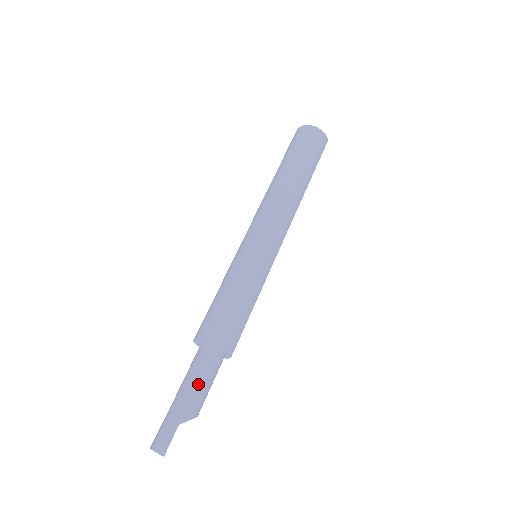
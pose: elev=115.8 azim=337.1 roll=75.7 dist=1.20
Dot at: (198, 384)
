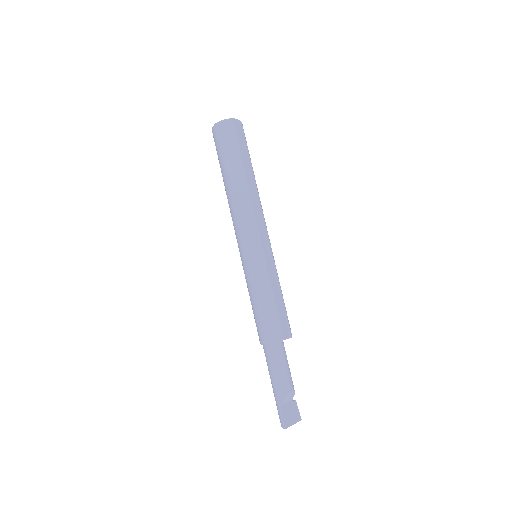
Dot at: (273, 374)
